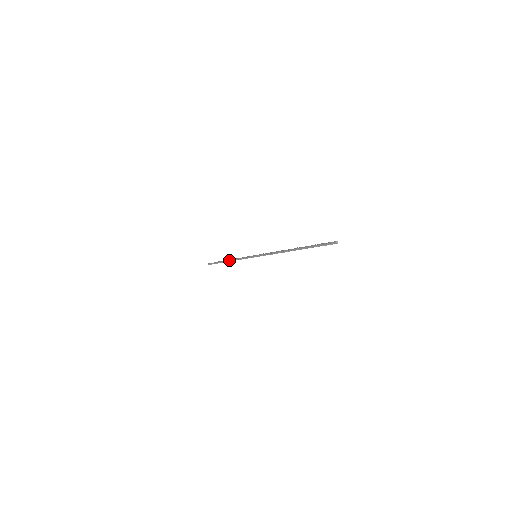
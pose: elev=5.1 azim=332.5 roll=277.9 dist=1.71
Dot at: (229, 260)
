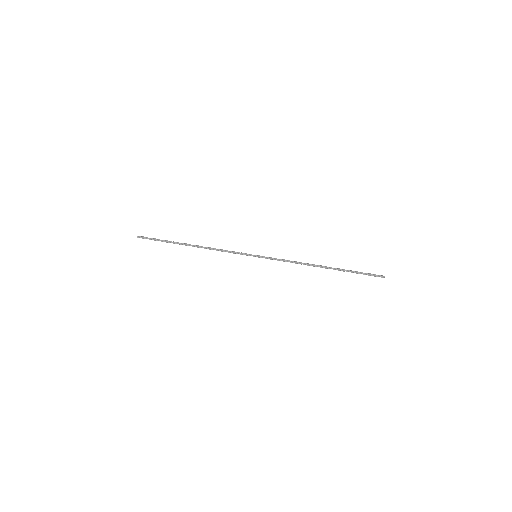
Dot at: occluded
